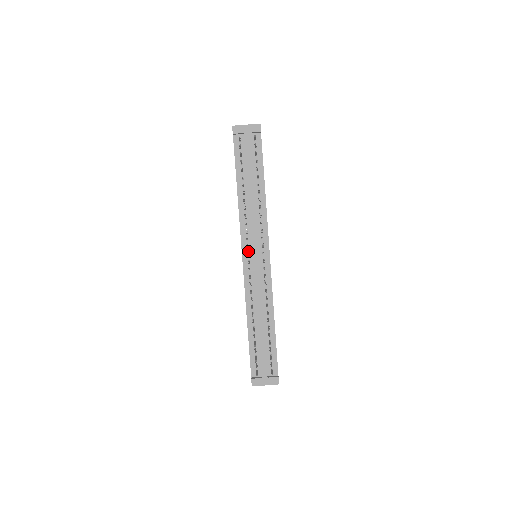
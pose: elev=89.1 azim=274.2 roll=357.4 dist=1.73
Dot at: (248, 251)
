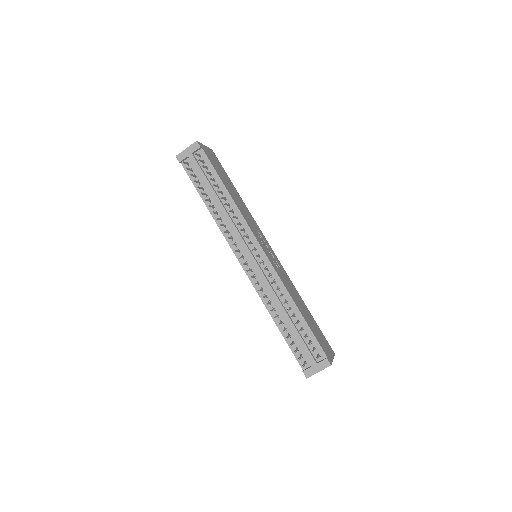
Dot at: (242, 255)
